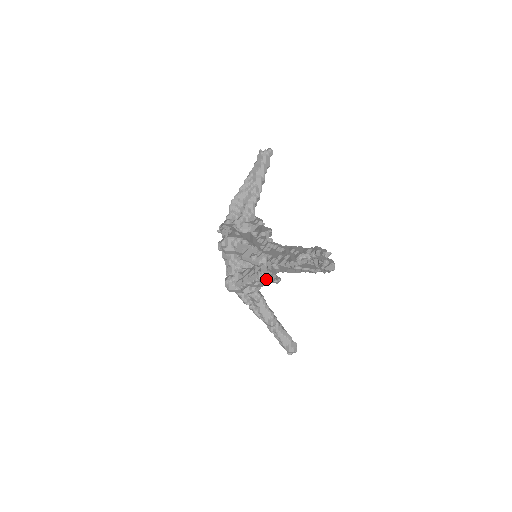
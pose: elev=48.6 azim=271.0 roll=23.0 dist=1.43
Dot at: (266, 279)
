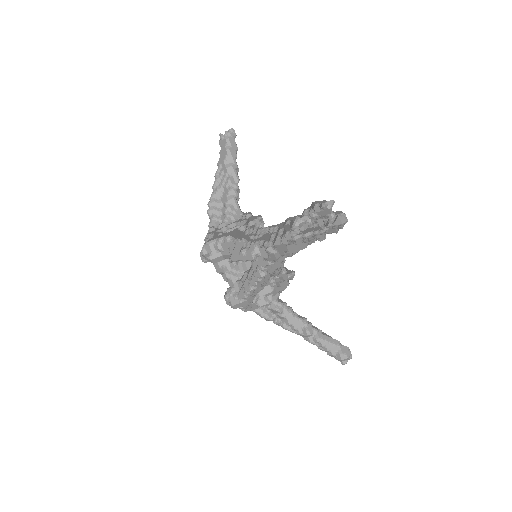
Dot at: (276, 278)
